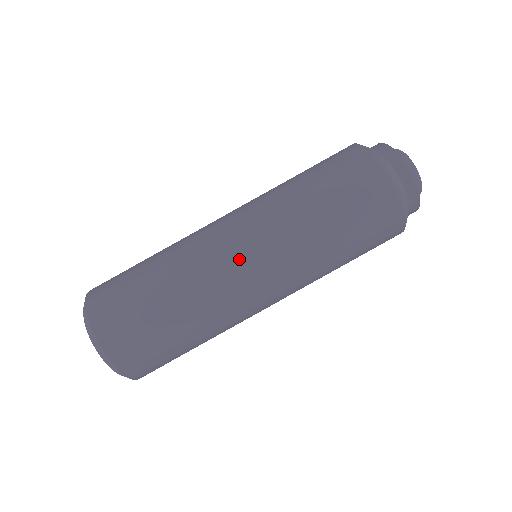
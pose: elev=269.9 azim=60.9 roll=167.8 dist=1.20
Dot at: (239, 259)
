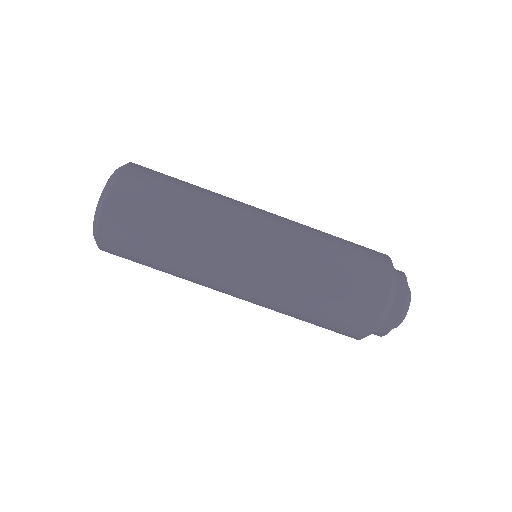
Dot at: (246, 251)
